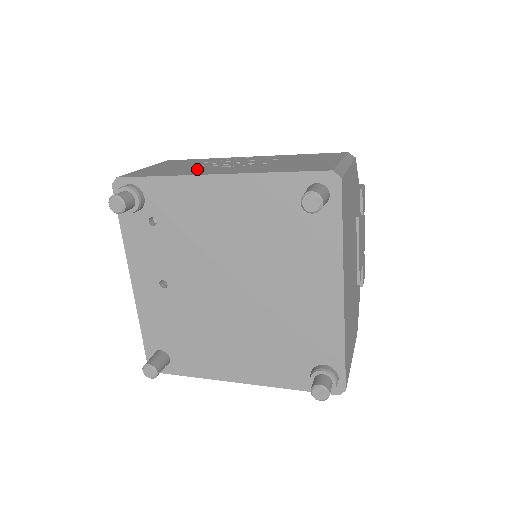
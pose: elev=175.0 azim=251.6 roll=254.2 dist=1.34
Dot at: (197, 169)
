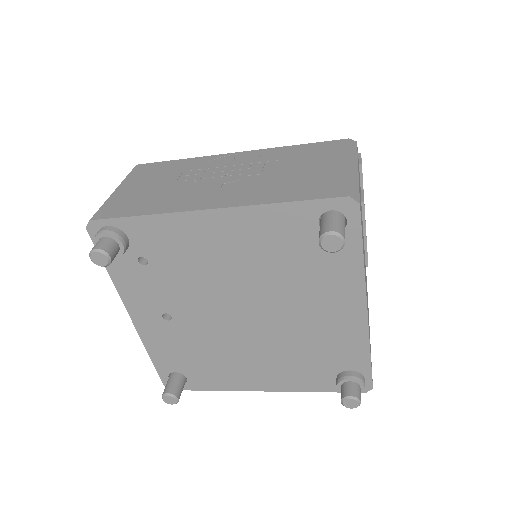
Dot at: (182, 193)
